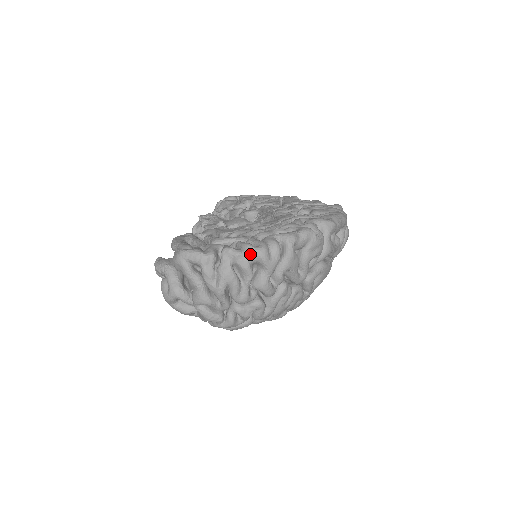
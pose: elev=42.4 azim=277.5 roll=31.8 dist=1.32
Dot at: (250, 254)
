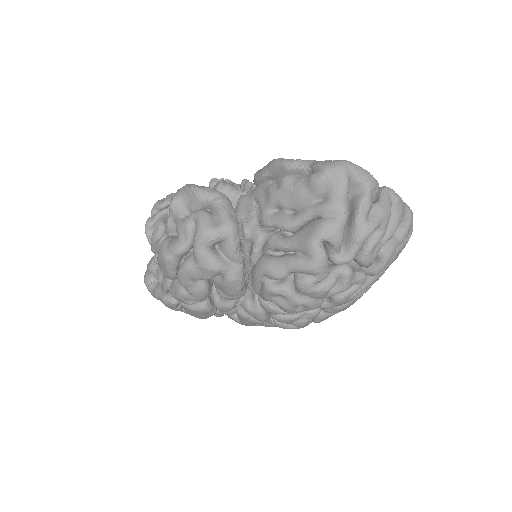
Dot at: (405, 208)
